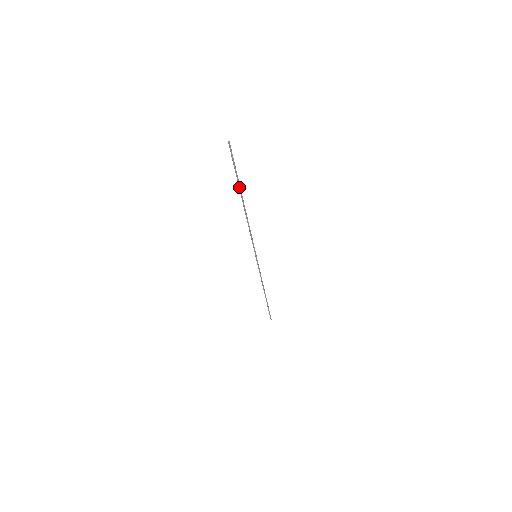
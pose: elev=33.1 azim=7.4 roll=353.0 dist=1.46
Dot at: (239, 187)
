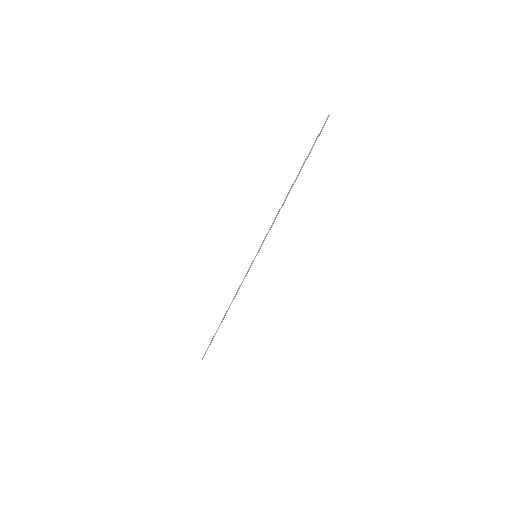
Dot at: (303, 165)
